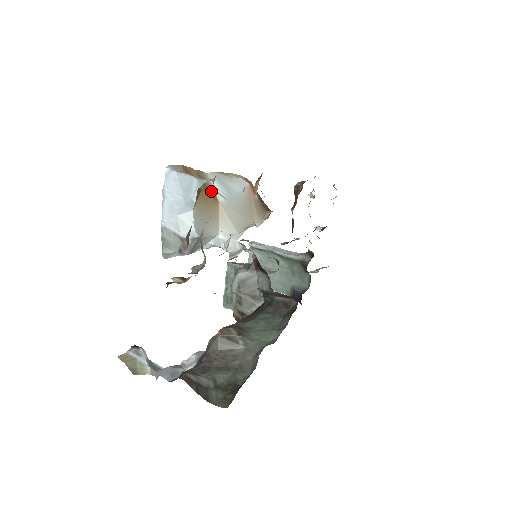
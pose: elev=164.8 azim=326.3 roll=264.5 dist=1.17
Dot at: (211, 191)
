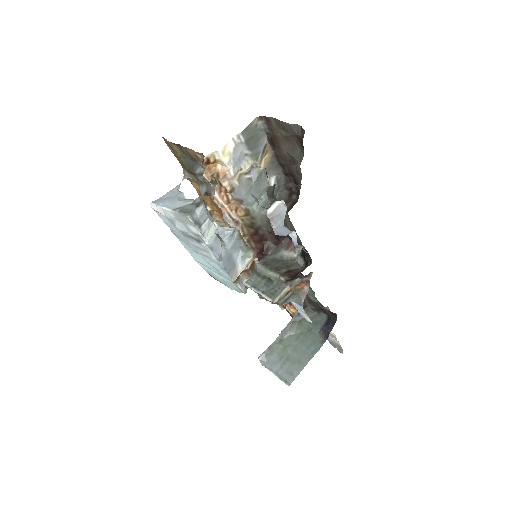
Dot at: occluded
